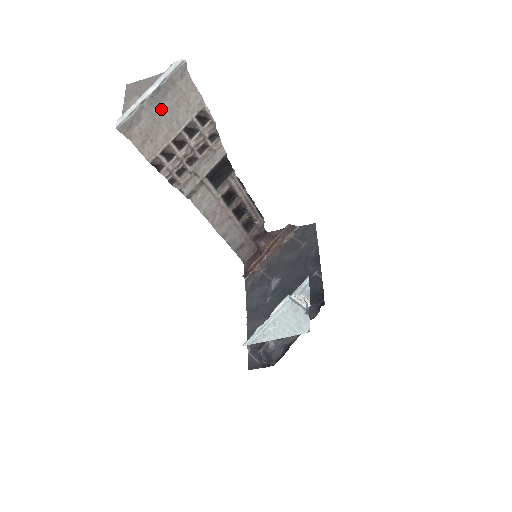
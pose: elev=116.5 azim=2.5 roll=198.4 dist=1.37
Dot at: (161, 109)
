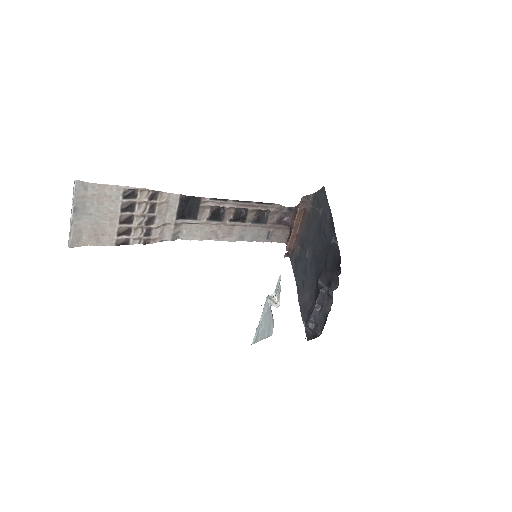
Dot at: (91, 215)
